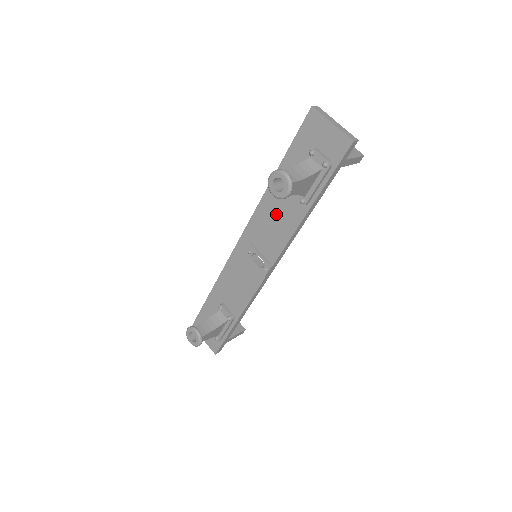
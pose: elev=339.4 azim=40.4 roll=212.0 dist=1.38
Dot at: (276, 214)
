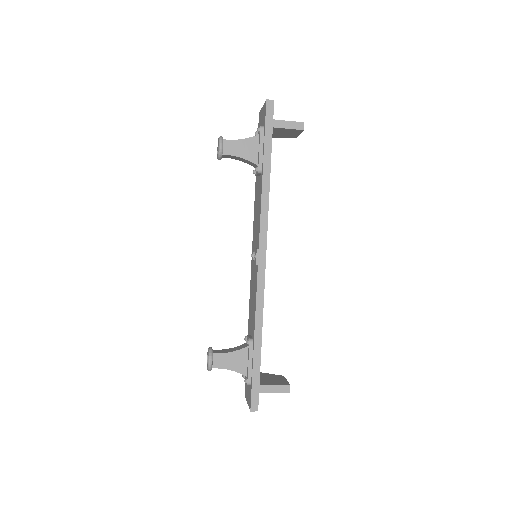
Dot at: (257, 204)
